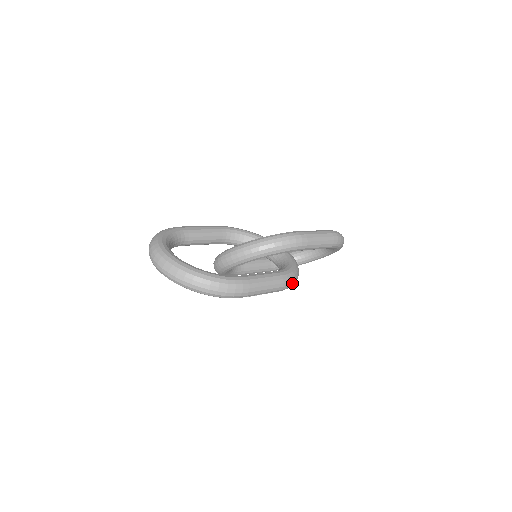
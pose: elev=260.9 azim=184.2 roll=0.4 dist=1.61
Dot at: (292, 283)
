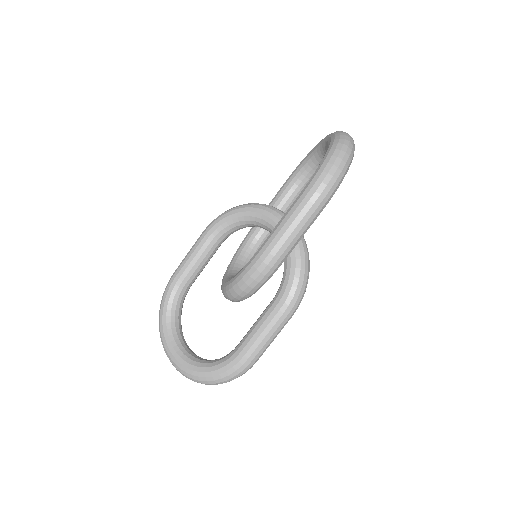
Dot at: (300, 298)
